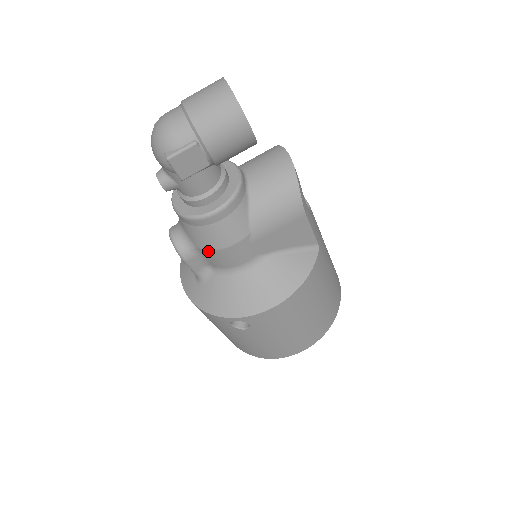
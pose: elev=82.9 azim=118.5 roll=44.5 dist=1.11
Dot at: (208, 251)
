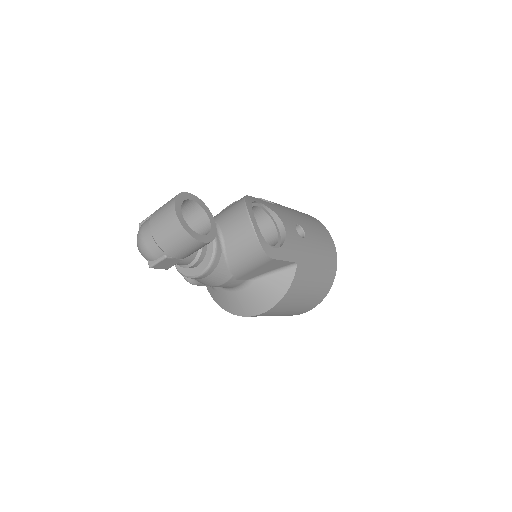
Dot at: (207, 285)
